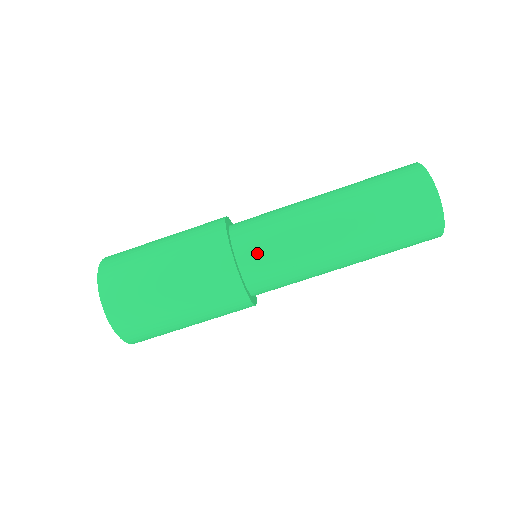
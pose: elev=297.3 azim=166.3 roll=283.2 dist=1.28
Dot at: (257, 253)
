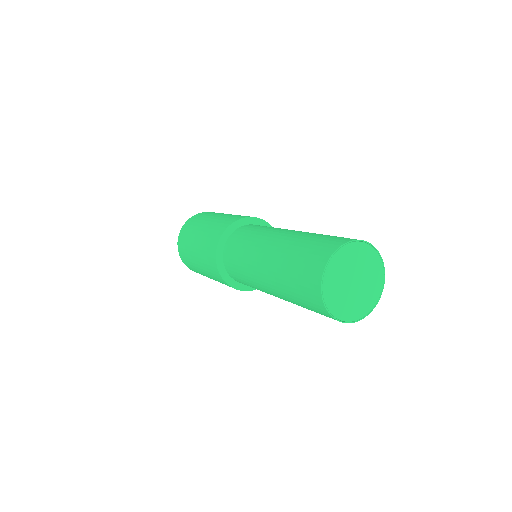
Dot at: (234, 244)
